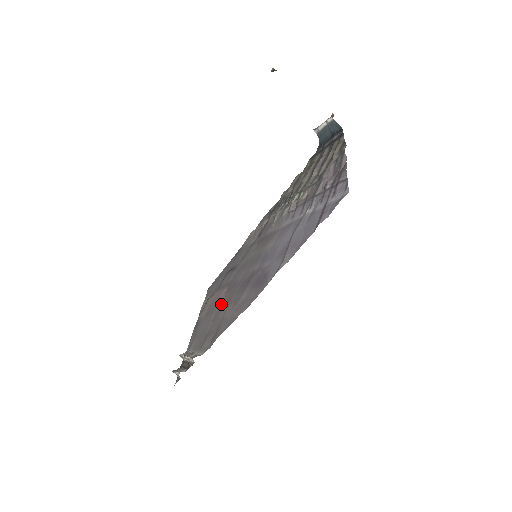
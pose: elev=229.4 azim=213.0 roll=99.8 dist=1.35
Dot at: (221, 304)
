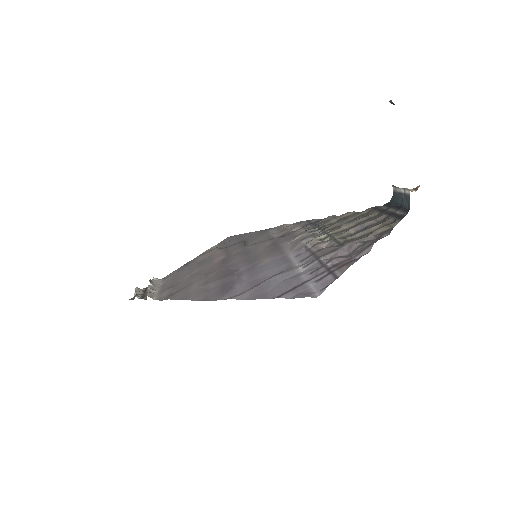
Dot at: (207, 268)
